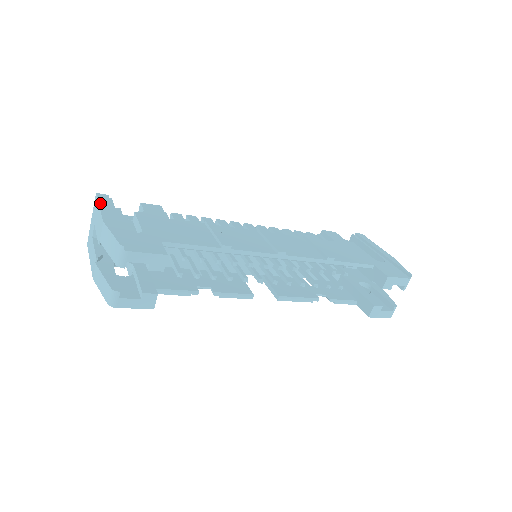
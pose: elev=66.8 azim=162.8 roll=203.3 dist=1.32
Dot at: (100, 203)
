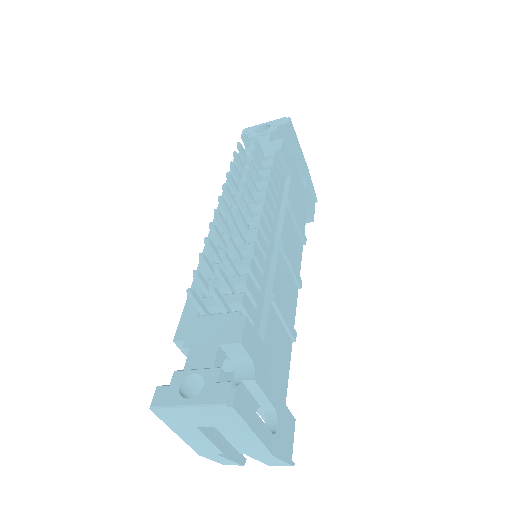
Dot at: (250, 425)
